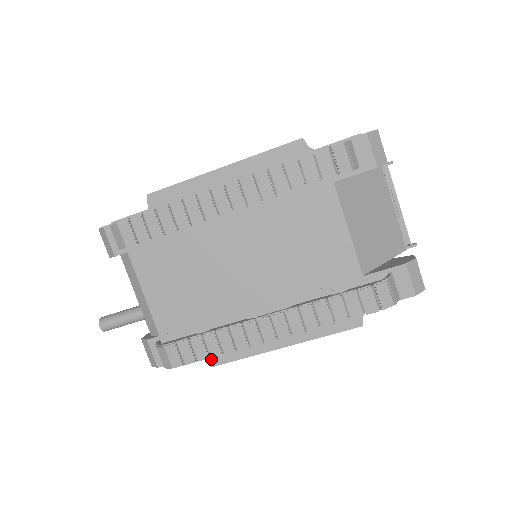
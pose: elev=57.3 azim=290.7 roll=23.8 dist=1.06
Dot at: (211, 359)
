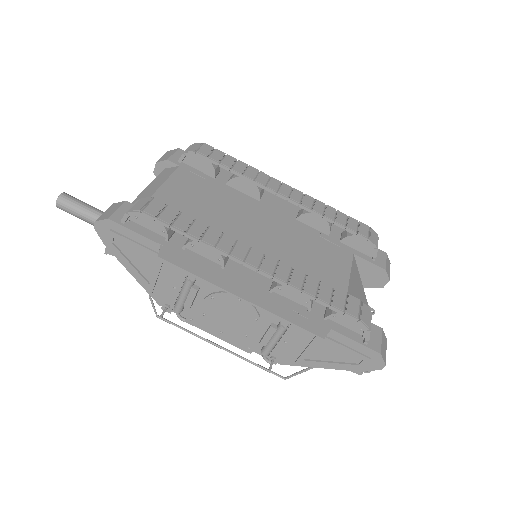
Dot at: (166, 253)
